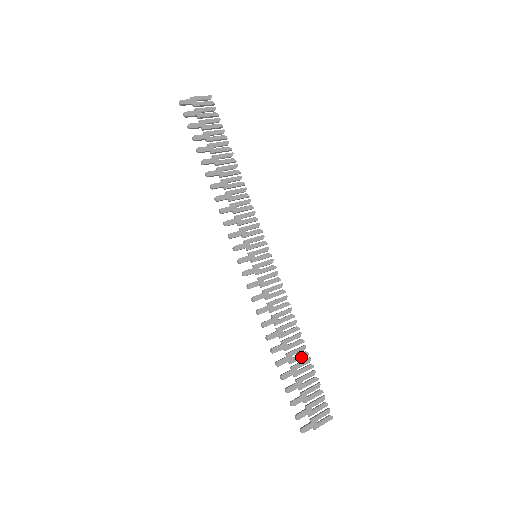
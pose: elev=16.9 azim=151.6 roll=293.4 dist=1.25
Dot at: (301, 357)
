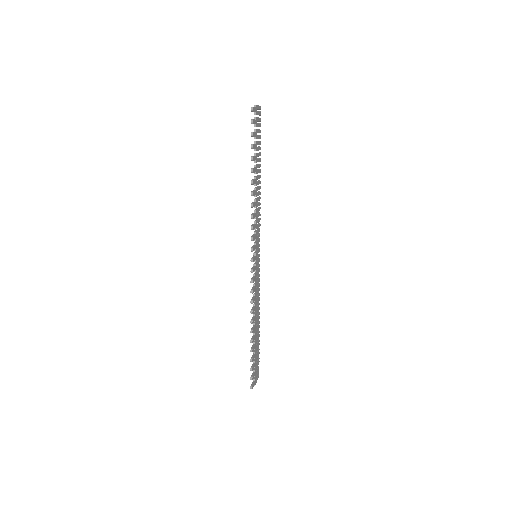
Dot at: occluded
